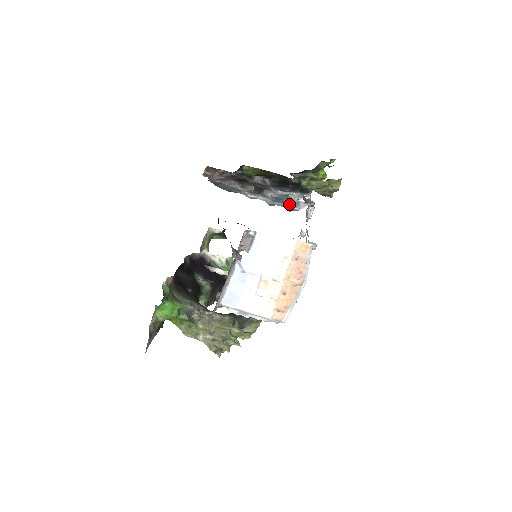
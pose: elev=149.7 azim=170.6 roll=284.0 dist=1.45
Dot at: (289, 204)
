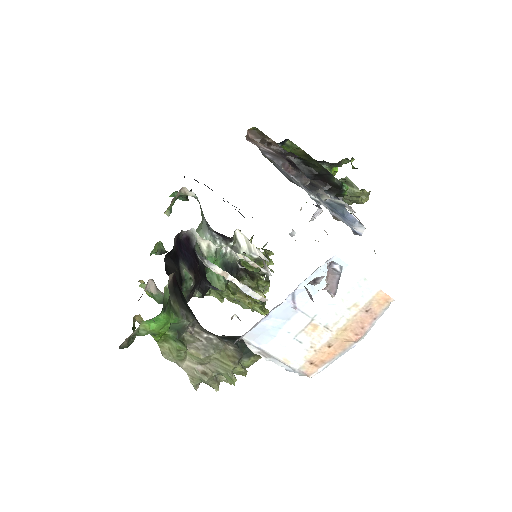
Dot at: (343, 218)
